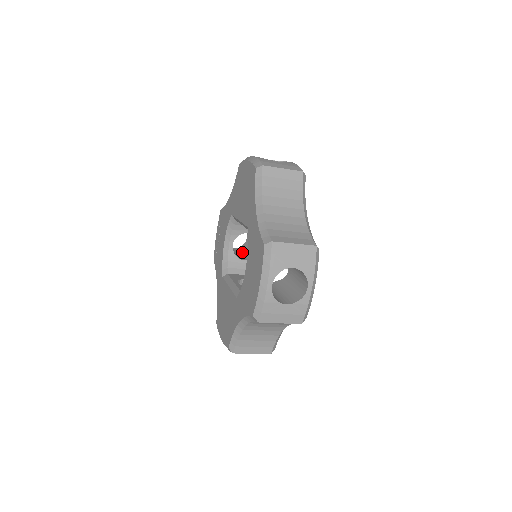
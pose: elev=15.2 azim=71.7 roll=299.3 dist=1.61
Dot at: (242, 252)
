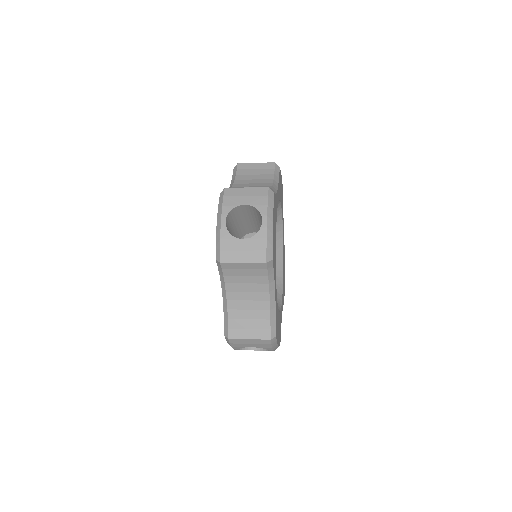
Dot at: occluded
